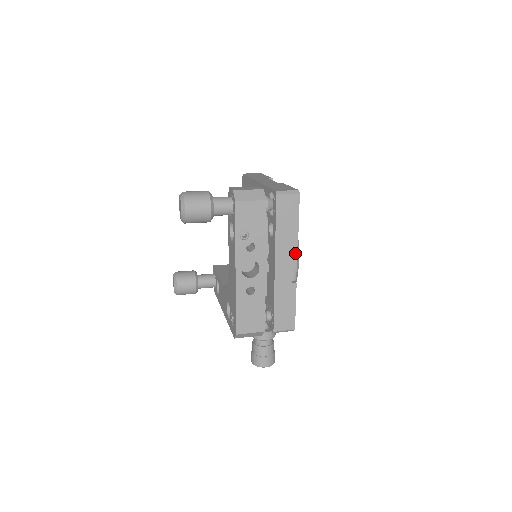
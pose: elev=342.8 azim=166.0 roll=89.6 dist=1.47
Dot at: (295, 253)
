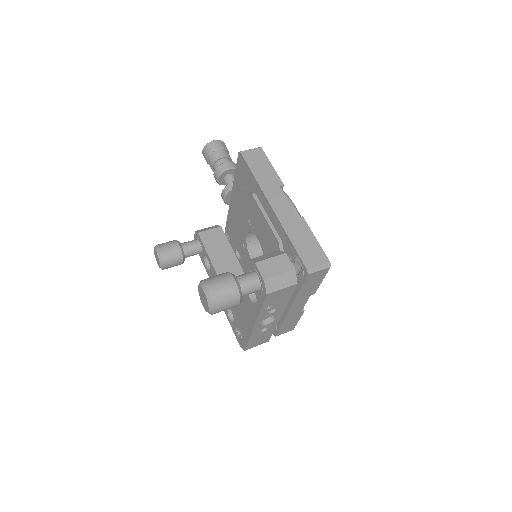
Dot at: occluded
